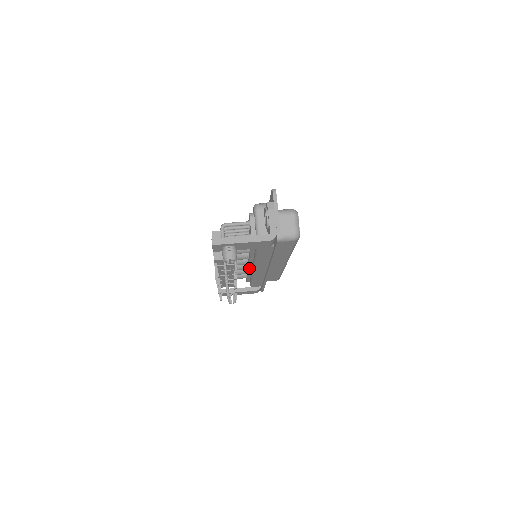
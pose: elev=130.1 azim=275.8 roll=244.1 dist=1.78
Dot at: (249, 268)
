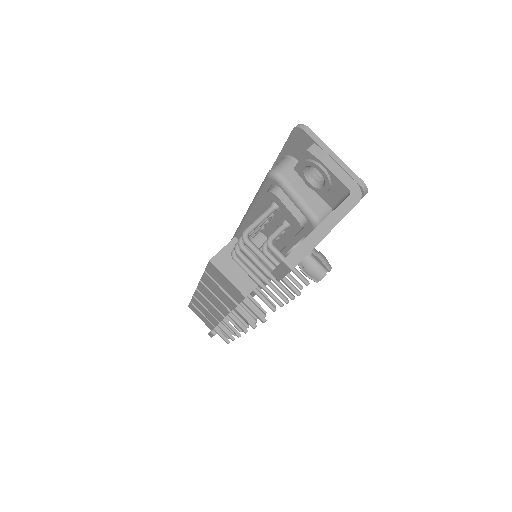
Dot at: occluded
